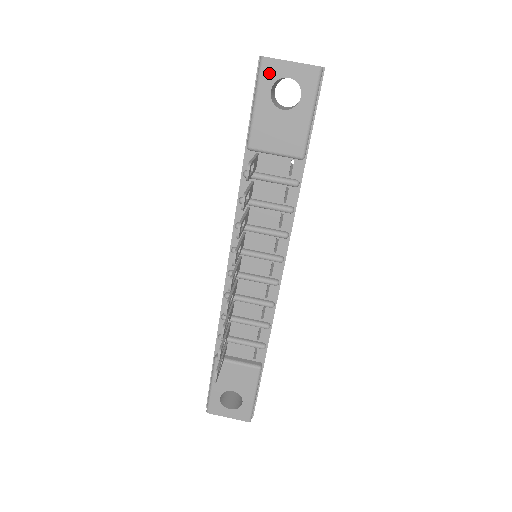
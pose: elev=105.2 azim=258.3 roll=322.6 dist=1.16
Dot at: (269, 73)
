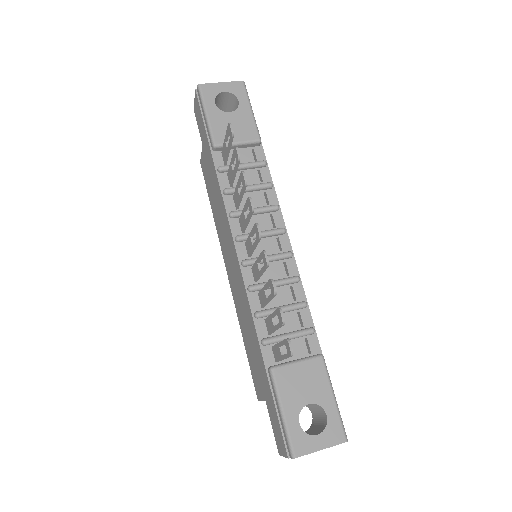
Dot at: (209, 93)
